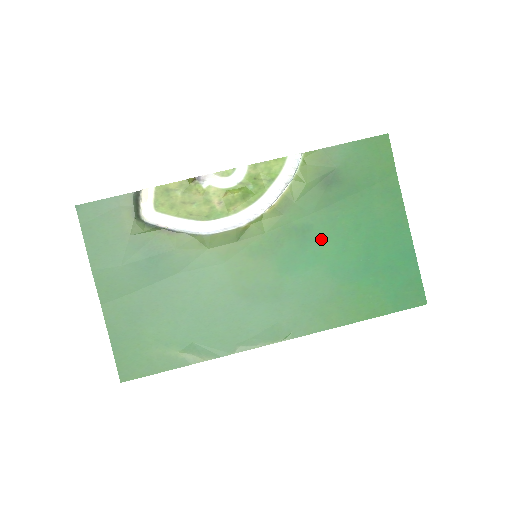
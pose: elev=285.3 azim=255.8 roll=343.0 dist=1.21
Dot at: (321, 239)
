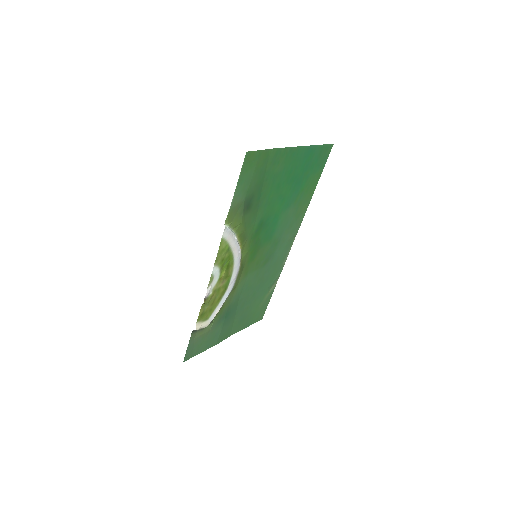
Dot at: (270, 213)
